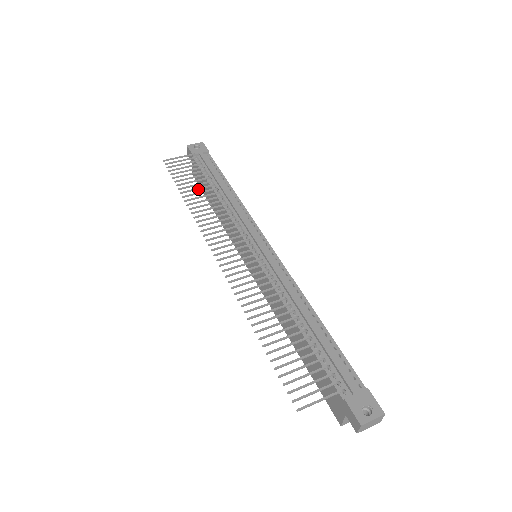
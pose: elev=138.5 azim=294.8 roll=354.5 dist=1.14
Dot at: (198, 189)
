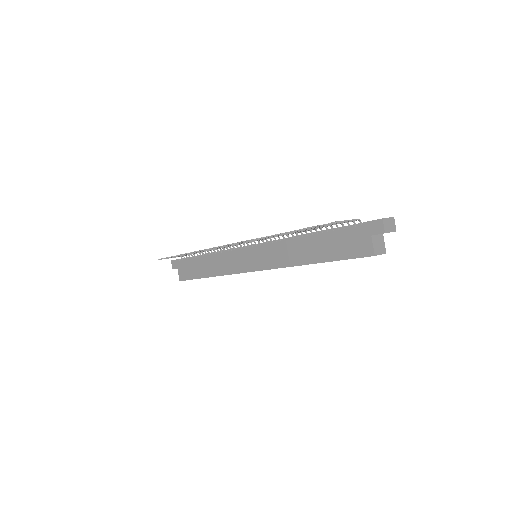
Dot at: occluded
